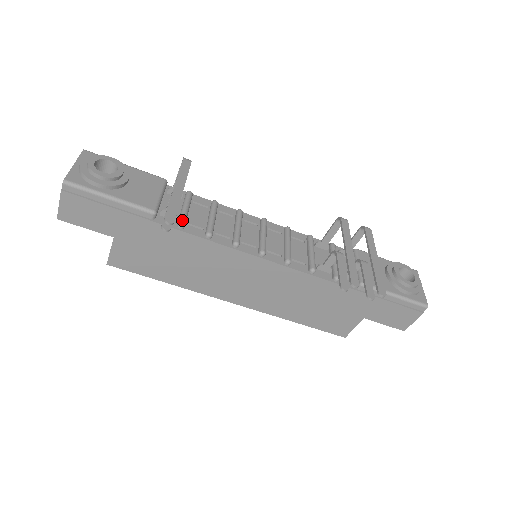
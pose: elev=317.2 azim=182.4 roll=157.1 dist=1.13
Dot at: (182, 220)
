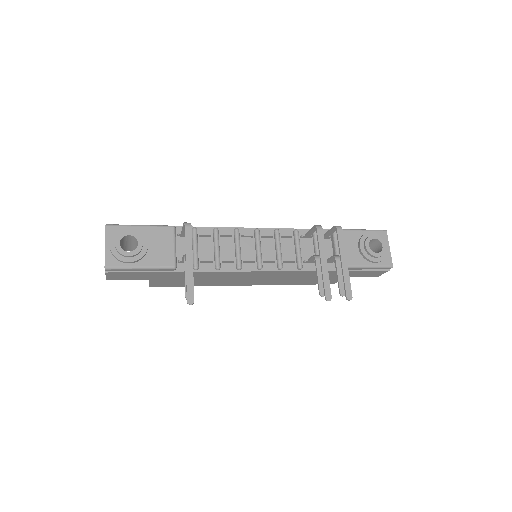
Dot at: (196, 264)
